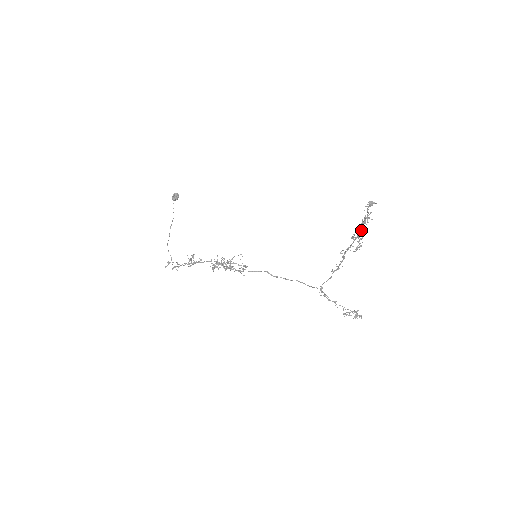
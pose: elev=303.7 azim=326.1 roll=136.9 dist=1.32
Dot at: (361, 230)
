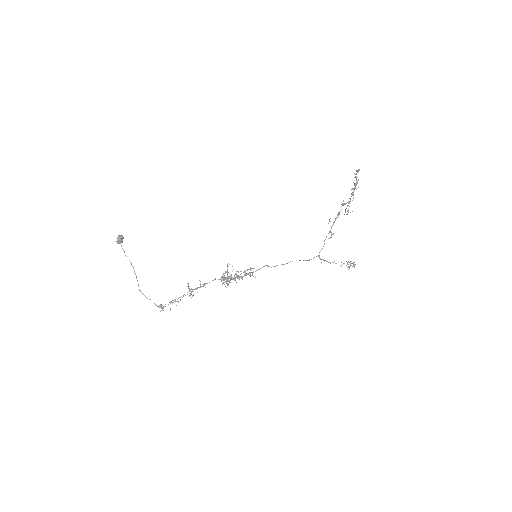
Dot at: (352, 195)
